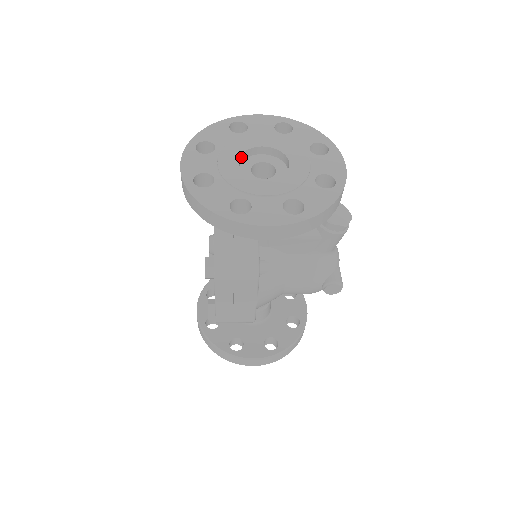
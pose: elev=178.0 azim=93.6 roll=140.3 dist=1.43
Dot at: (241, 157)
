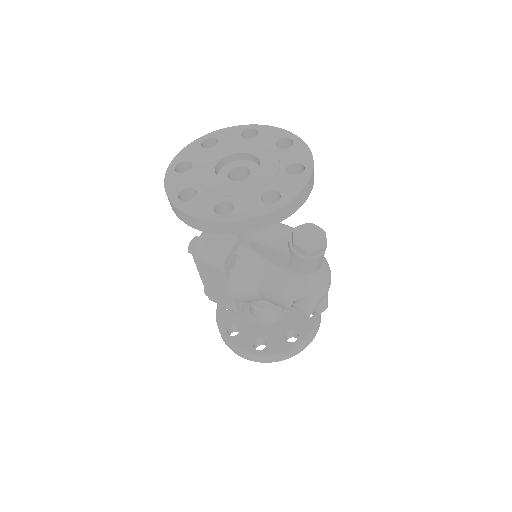
Dot at: (228, 158)
